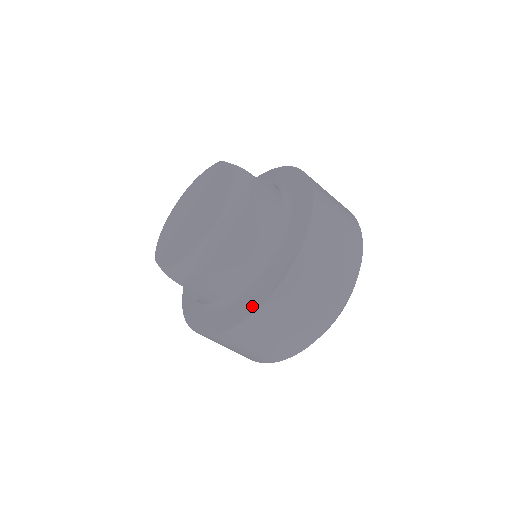
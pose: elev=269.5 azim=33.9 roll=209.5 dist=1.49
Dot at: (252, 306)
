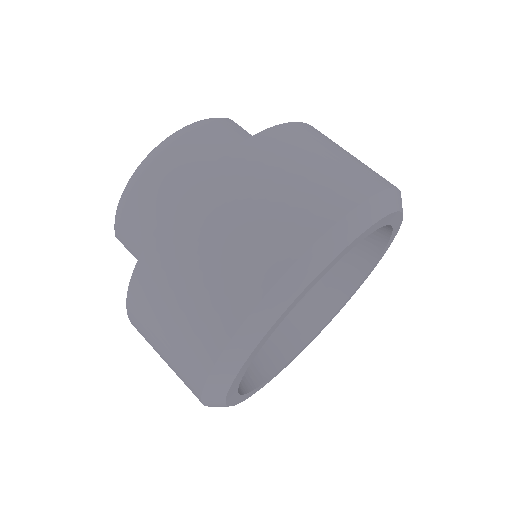
Dot at: occluded
